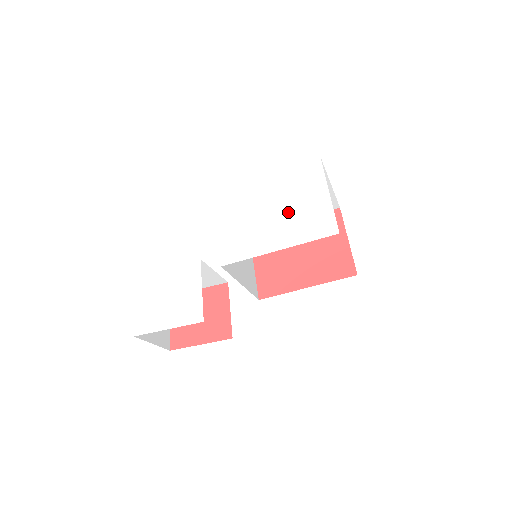
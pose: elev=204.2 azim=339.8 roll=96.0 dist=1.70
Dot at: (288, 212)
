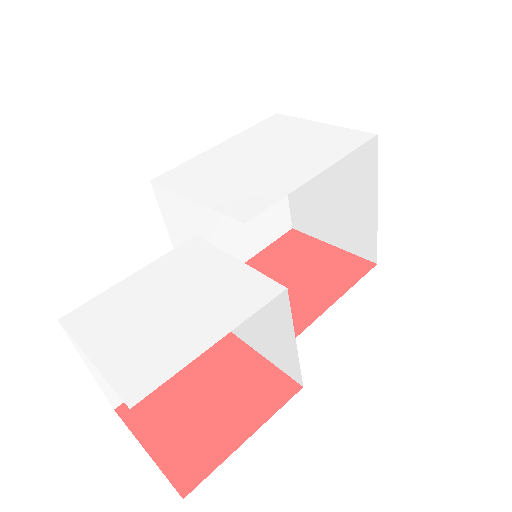
Dot at: (290, 149)
